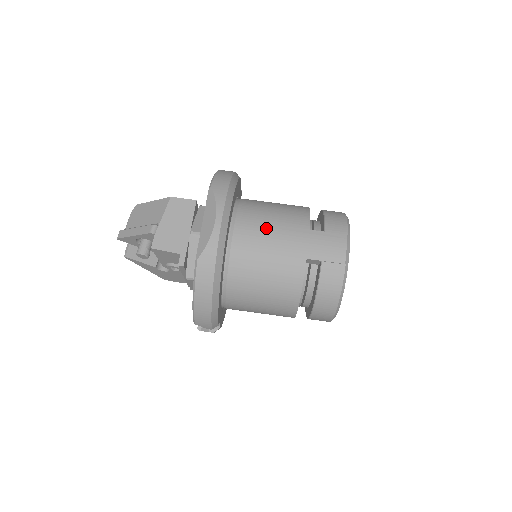
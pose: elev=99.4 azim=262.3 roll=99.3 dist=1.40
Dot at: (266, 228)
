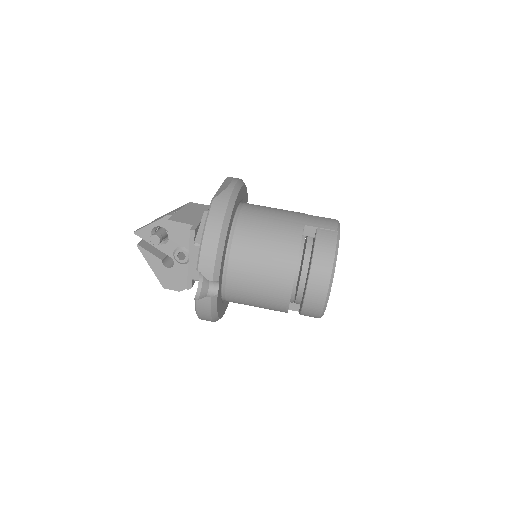
Dot at: (270, 208)
